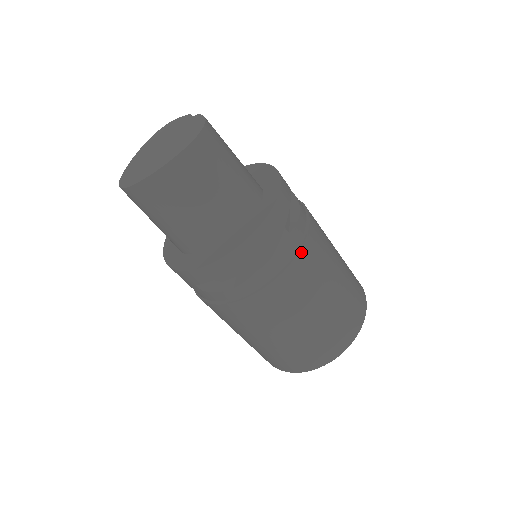
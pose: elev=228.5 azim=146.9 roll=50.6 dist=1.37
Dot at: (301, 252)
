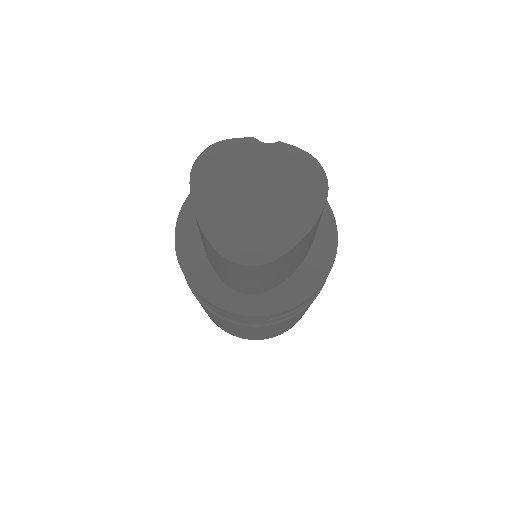
Dot at: occluded
